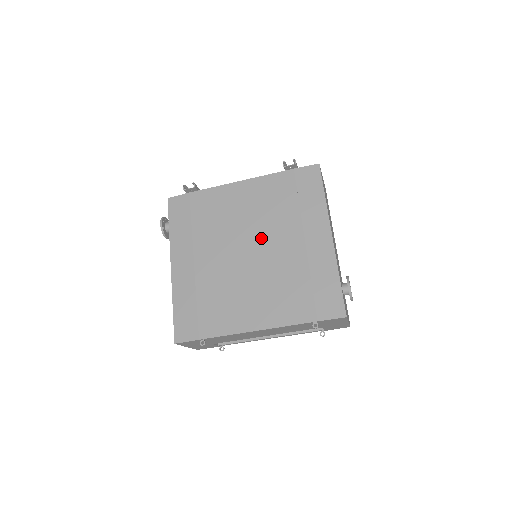
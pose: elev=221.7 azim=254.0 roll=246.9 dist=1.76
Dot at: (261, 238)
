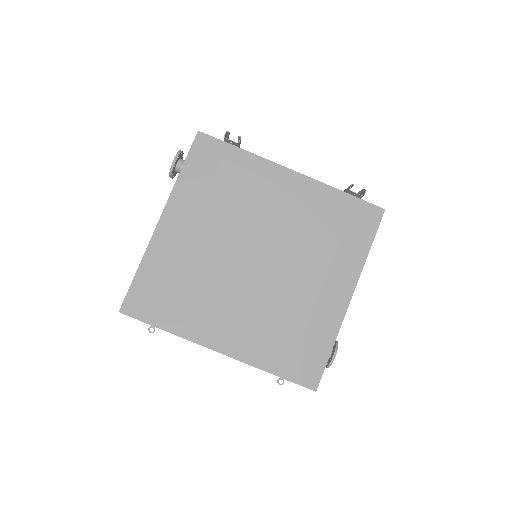
Dot at: (279, 253)
